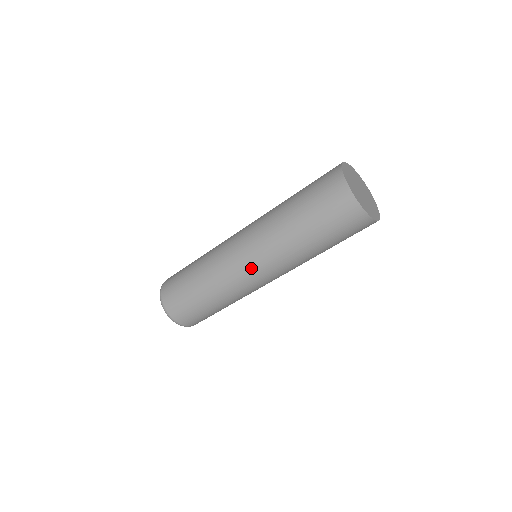
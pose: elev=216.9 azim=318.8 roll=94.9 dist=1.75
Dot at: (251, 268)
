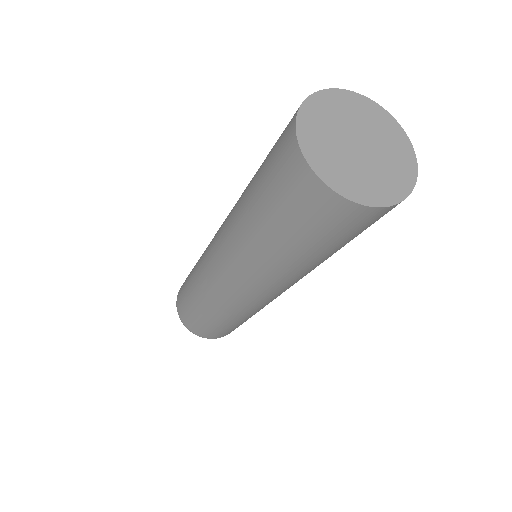
Dot at: (236, 288)
